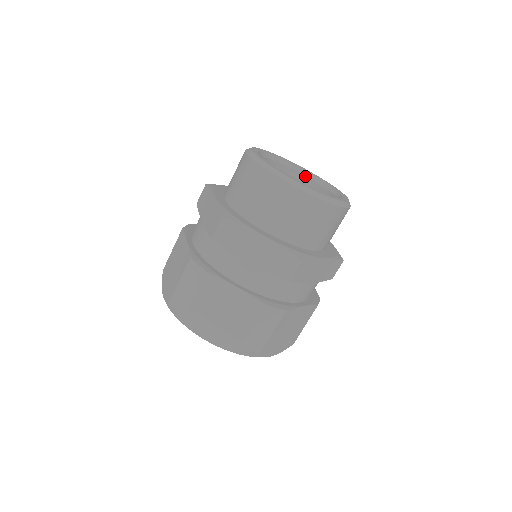
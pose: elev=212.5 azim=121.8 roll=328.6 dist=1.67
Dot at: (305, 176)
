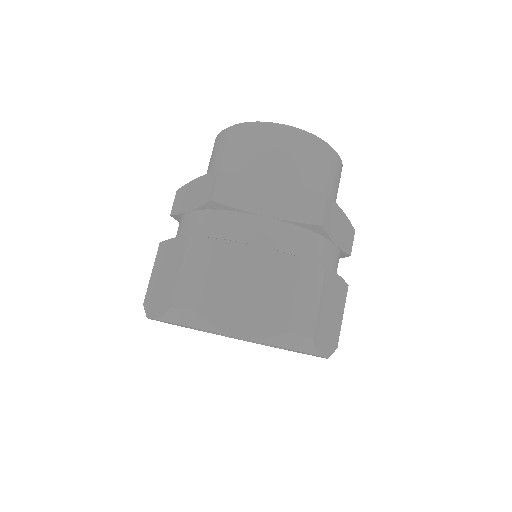
Dot at: occluded
